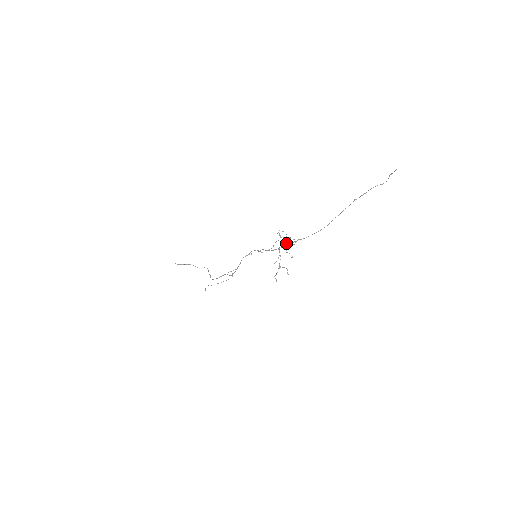
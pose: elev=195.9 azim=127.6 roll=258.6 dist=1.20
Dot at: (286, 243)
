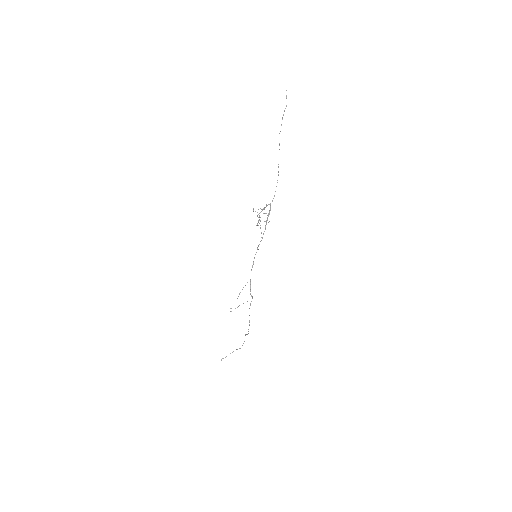
Dot at: occluded
